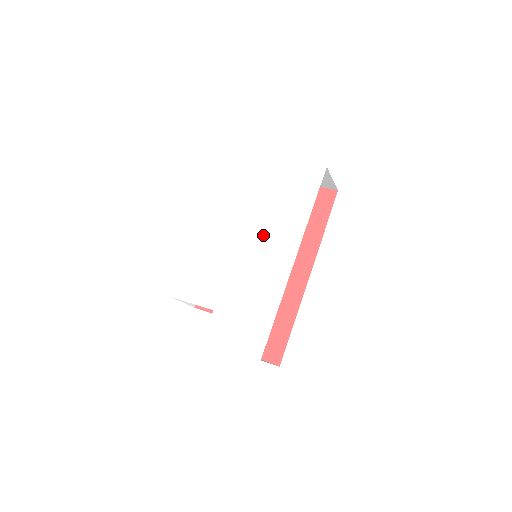
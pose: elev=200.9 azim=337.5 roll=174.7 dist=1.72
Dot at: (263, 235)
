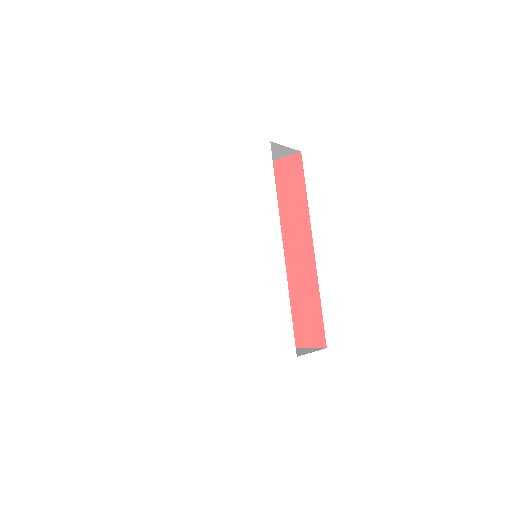
Dot at: (247, 237)
